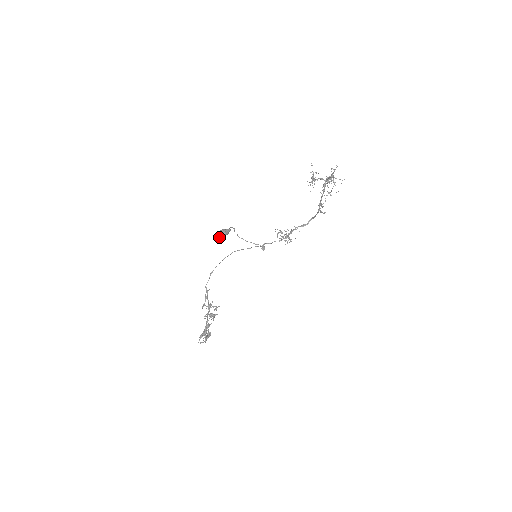
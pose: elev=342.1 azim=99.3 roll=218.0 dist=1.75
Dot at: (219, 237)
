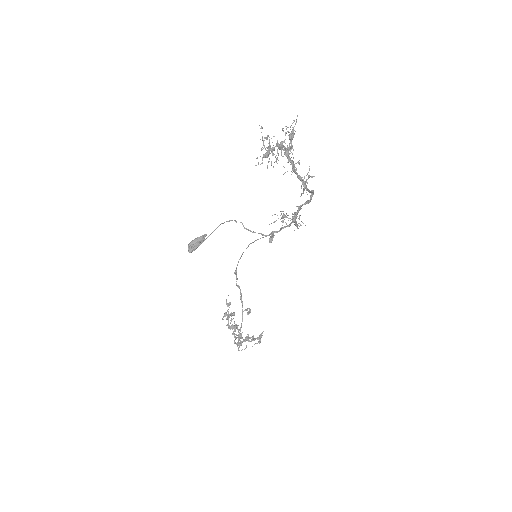
Dot at: (190, 251)
